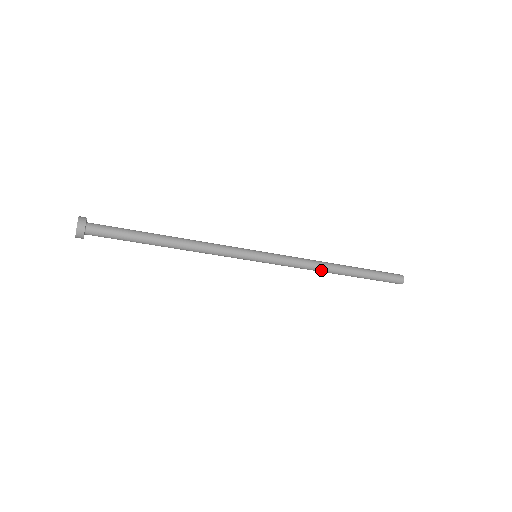
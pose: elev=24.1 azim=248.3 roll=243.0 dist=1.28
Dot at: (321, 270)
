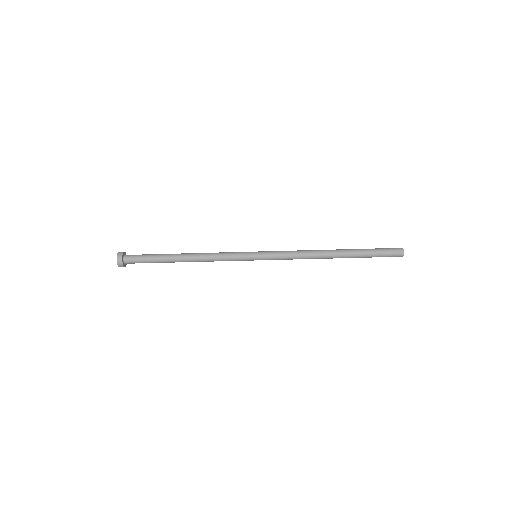
Dot at: (316, 255)
